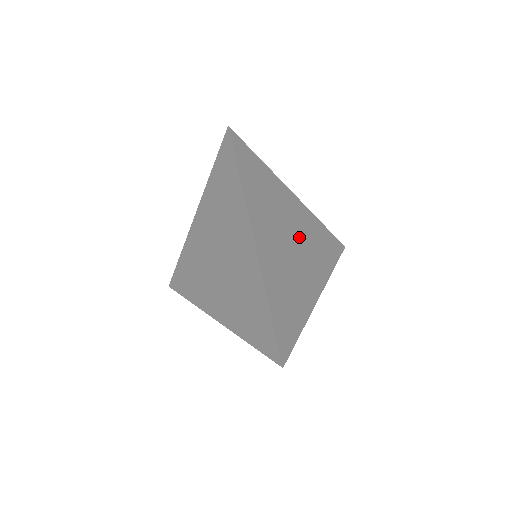
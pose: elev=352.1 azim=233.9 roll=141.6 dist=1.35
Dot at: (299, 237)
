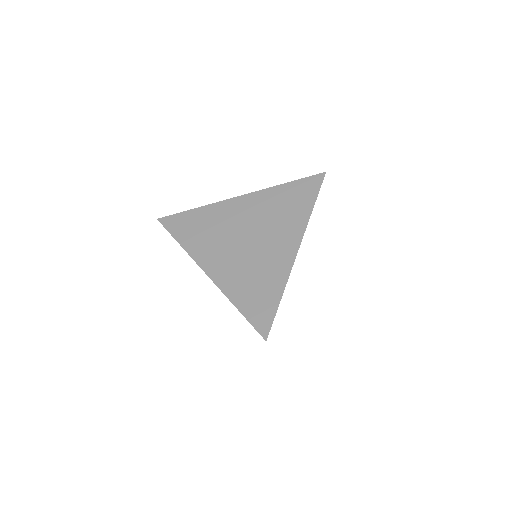
Dot at: occluded
